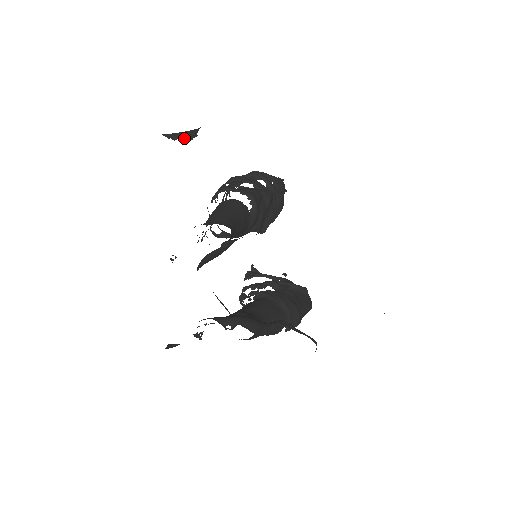
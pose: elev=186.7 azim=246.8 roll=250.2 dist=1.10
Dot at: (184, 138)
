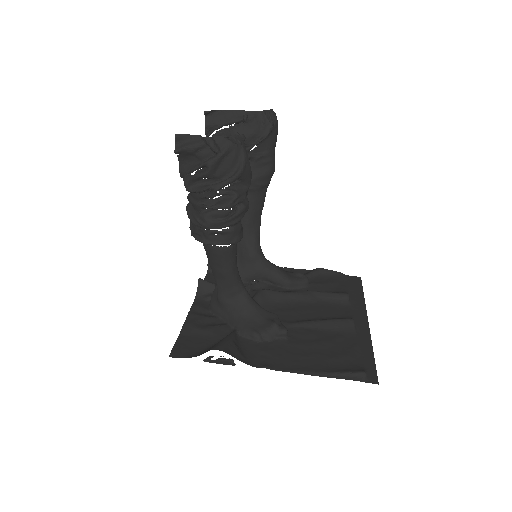
Dot at: occluded
